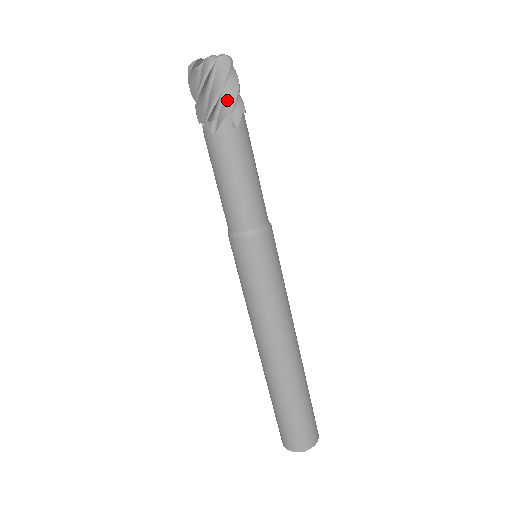
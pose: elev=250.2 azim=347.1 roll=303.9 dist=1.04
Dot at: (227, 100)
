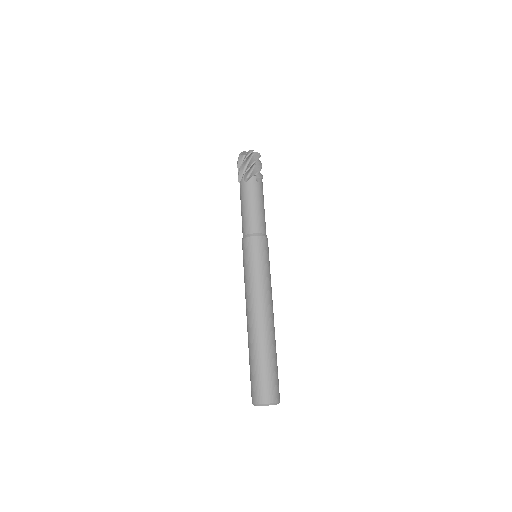
Dot at: (255, 169)
